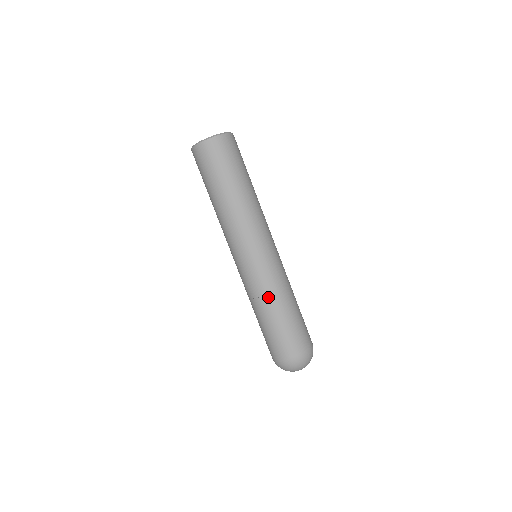
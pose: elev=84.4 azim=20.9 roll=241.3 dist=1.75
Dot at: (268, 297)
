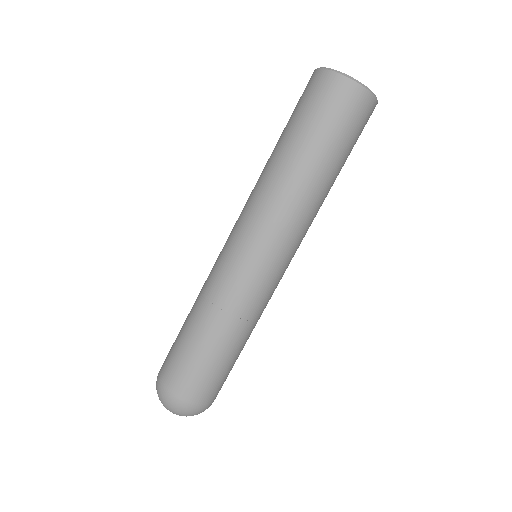
Dot at: (237, 321)
